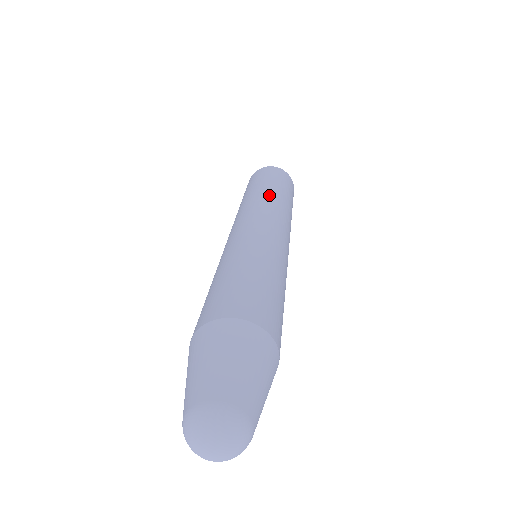
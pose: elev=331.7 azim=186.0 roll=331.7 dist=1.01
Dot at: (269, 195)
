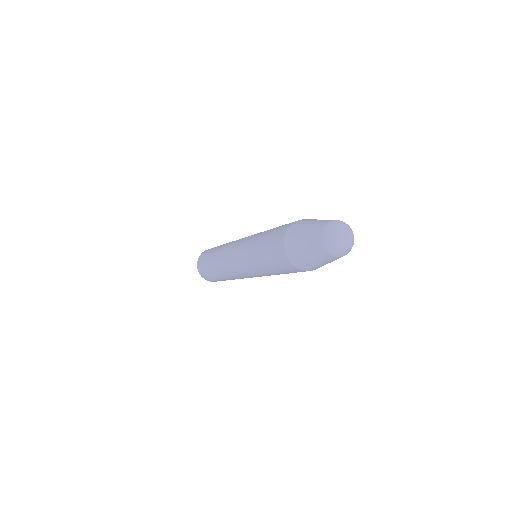
Dot at: occluded
